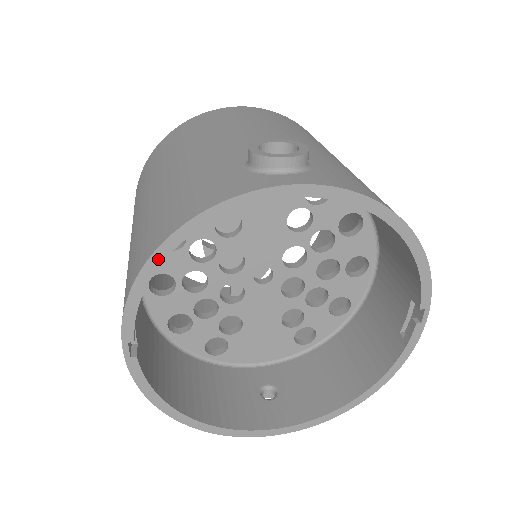
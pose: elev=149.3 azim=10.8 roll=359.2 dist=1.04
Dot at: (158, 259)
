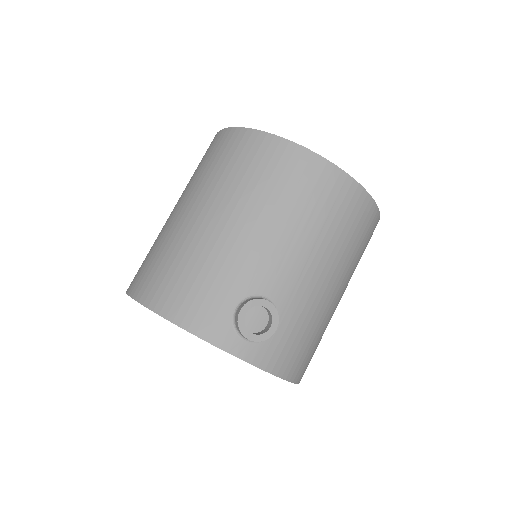
Dot at: (154, 311)
